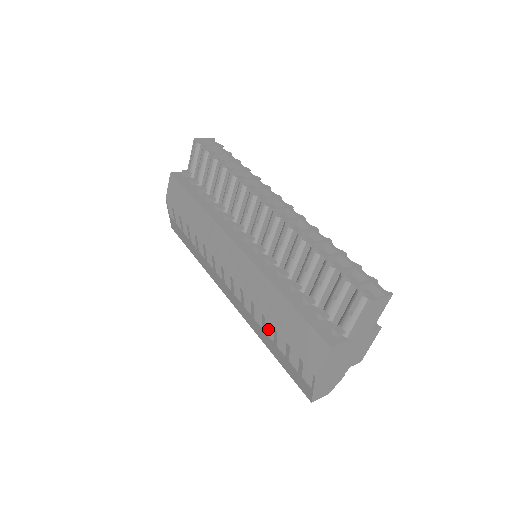
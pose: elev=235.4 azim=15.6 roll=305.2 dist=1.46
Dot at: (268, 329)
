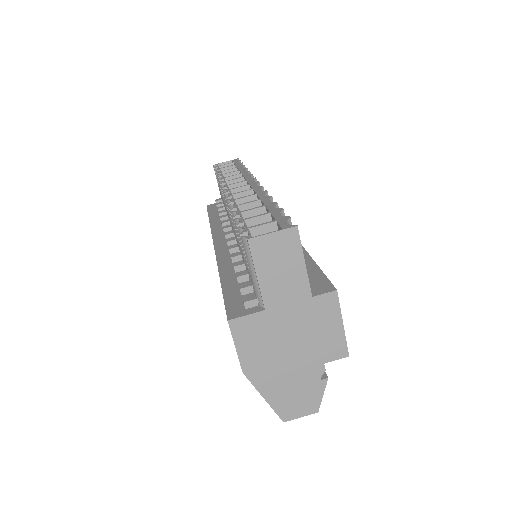
Dot at: occluded
